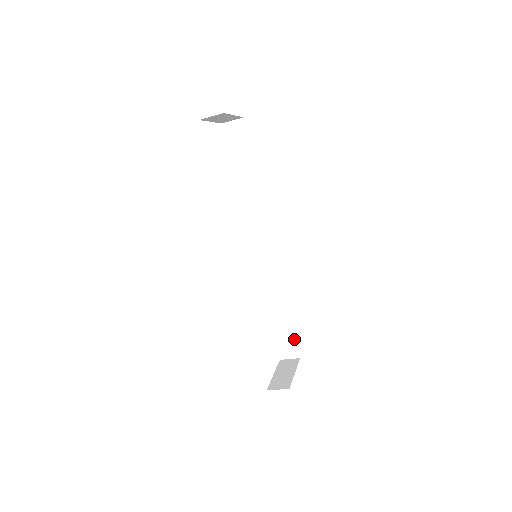
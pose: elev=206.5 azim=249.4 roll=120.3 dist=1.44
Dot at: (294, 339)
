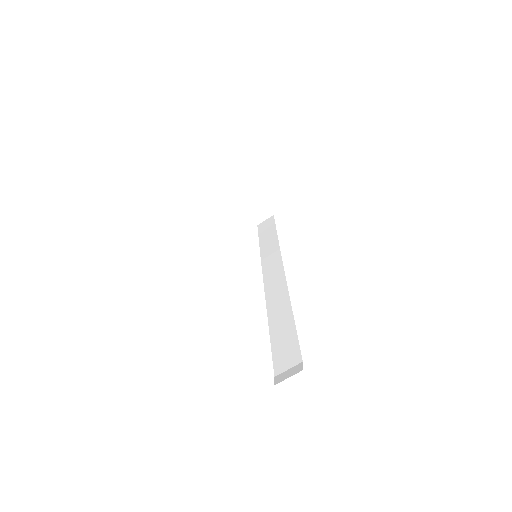
Dot at: (297, 352)
